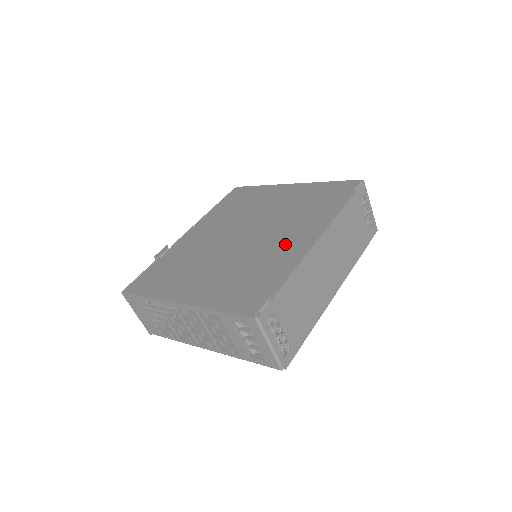
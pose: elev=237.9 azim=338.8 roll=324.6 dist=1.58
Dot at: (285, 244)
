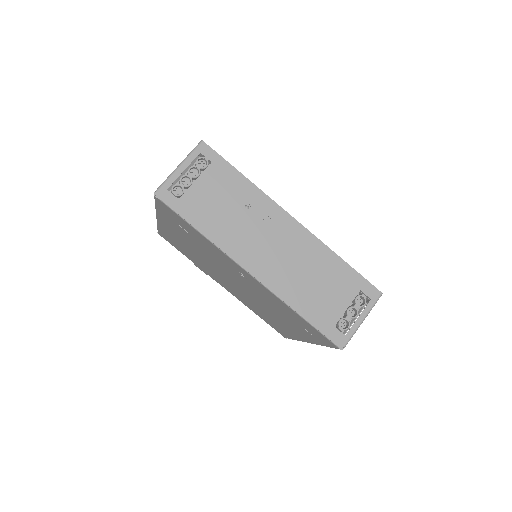
Dot at: occluded
